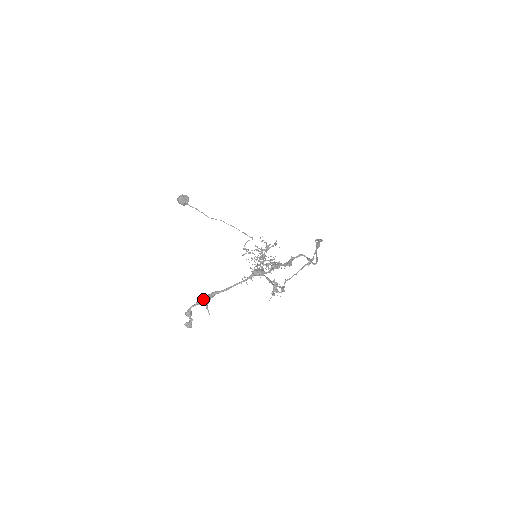
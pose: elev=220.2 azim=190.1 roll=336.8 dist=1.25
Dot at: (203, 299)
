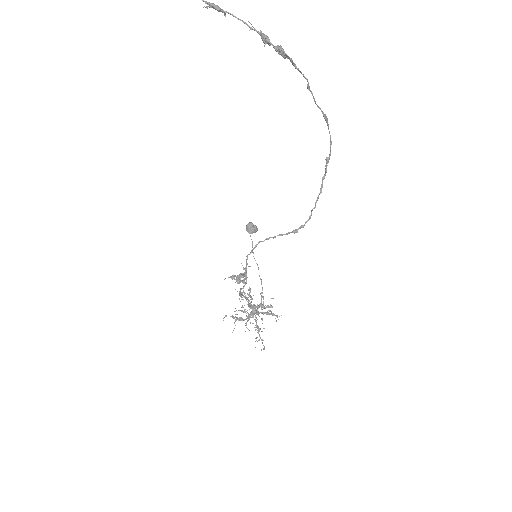
Dot at: (213, 3)
